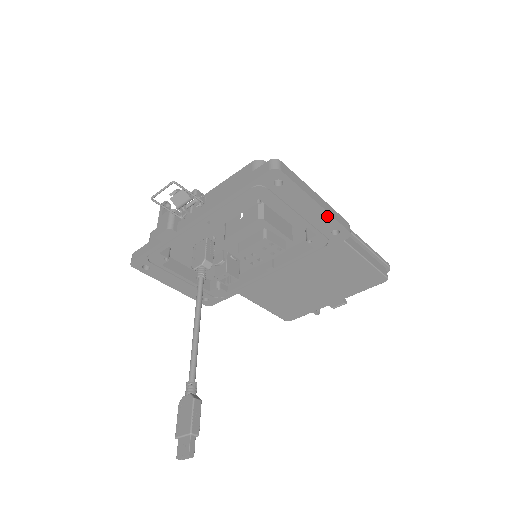
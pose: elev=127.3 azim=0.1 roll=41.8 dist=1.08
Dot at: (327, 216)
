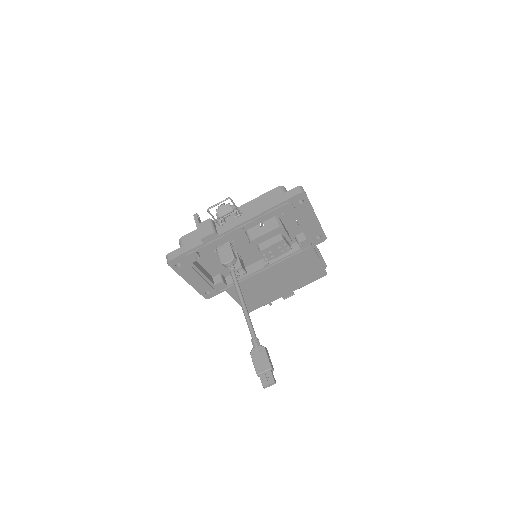
Dot at: (318, 226)
